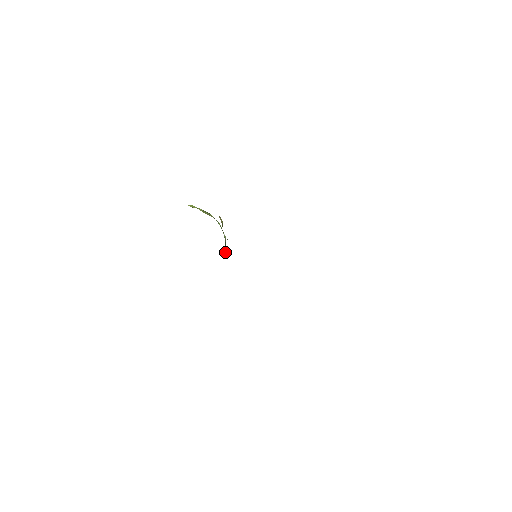
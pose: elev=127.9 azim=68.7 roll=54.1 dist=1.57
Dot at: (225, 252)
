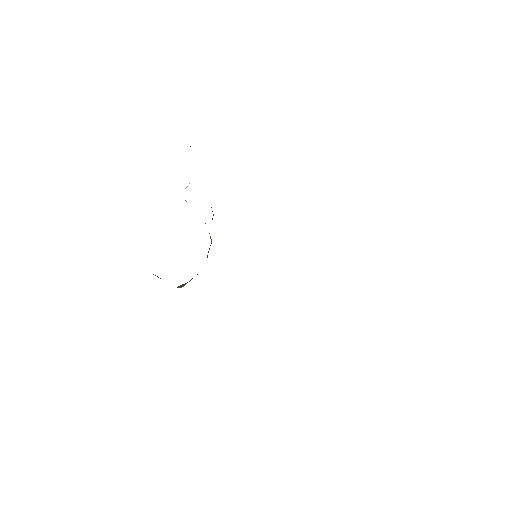
Dot at: occluded
